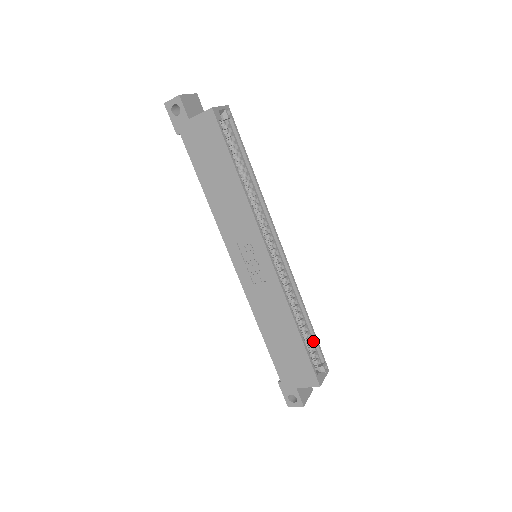
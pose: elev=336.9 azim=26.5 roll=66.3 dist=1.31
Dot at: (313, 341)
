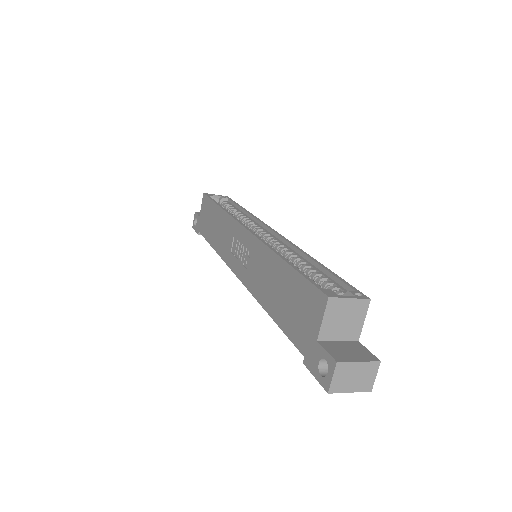
Dot at: (332, 280)
